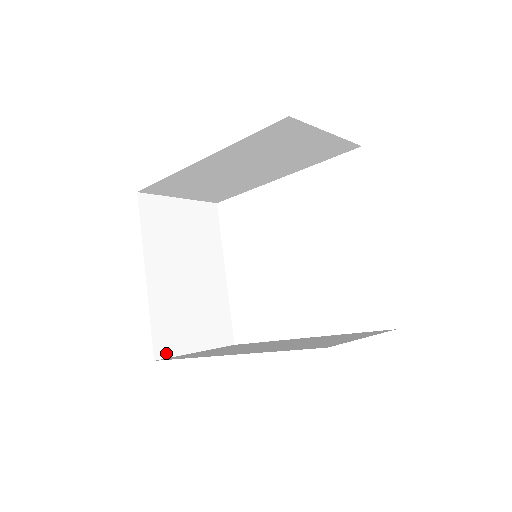
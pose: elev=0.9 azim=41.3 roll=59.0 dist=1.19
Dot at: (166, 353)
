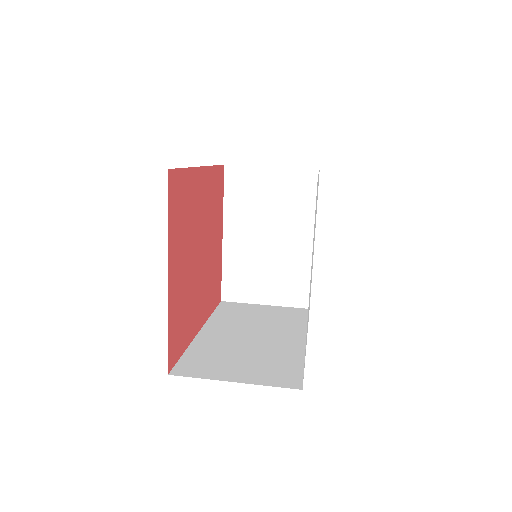
Dot at: (233, 298)
